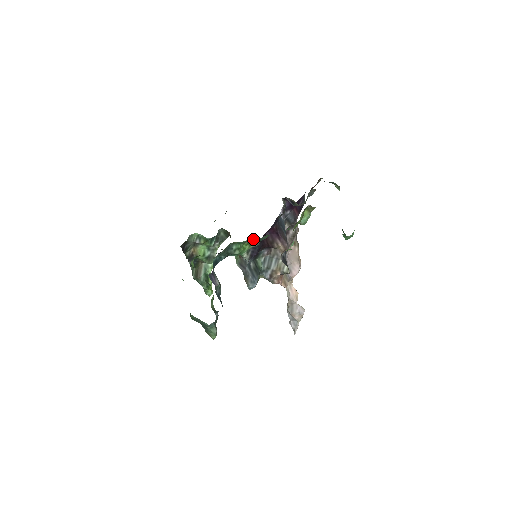
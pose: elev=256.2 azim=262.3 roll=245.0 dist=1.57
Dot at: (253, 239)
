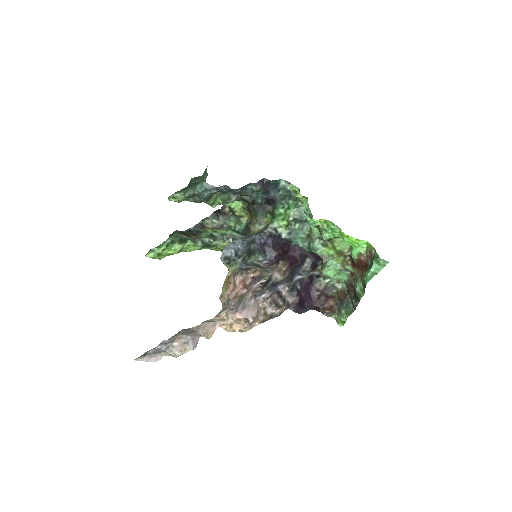
Dot at: (300, 220)
